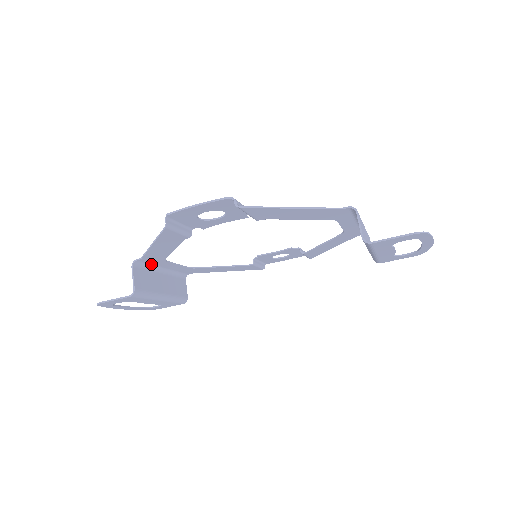
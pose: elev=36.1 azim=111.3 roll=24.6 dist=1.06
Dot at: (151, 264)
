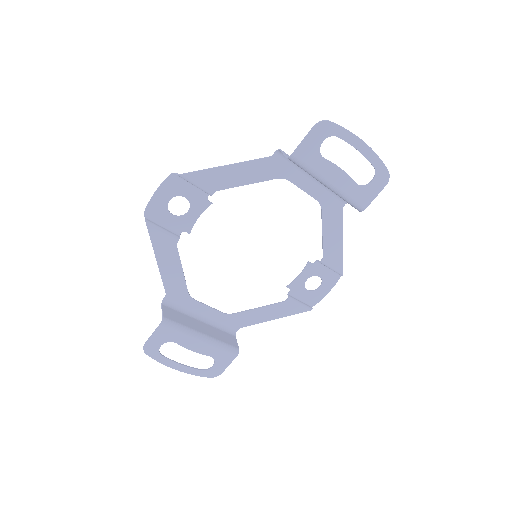
Dot at: (183, 307)
